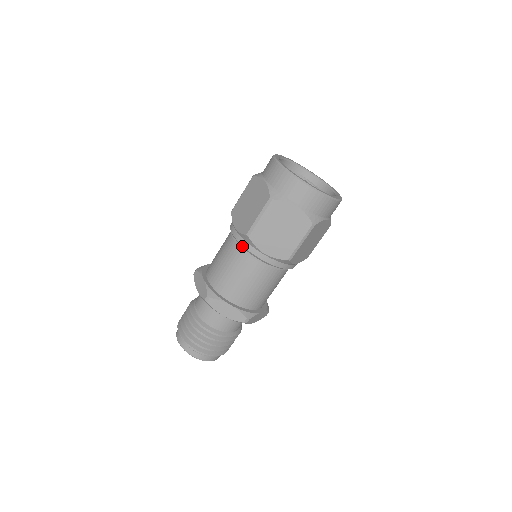
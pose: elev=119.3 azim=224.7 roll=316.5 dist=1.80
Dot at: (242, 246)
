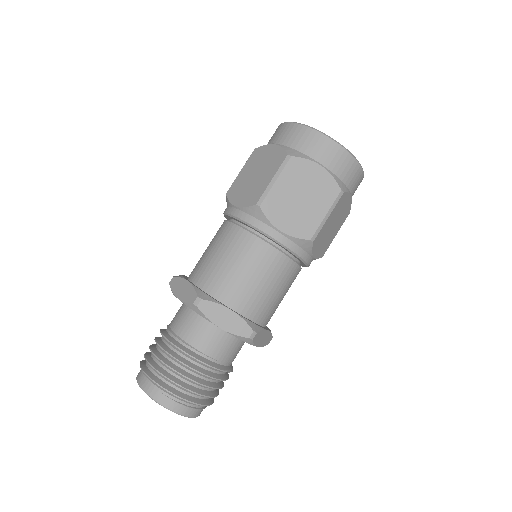
Dot at: (248, 224)
